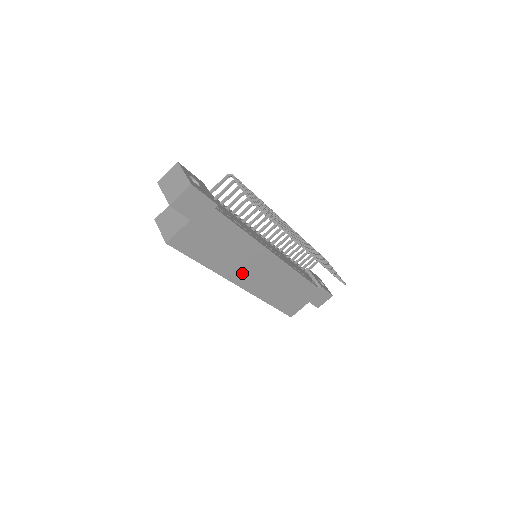
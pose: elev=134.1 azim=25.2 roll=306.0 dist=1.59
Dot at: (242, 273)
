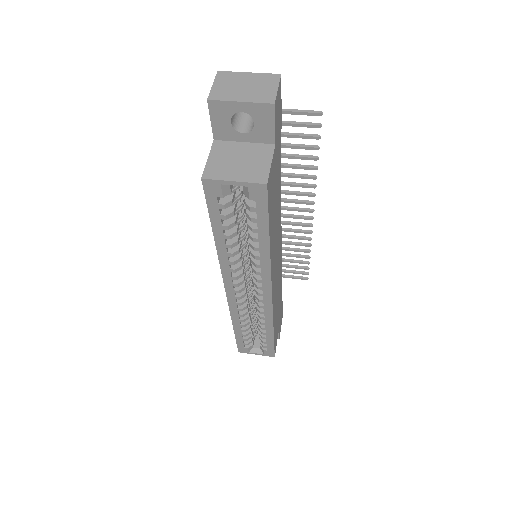
Dot at: (274, 268)
